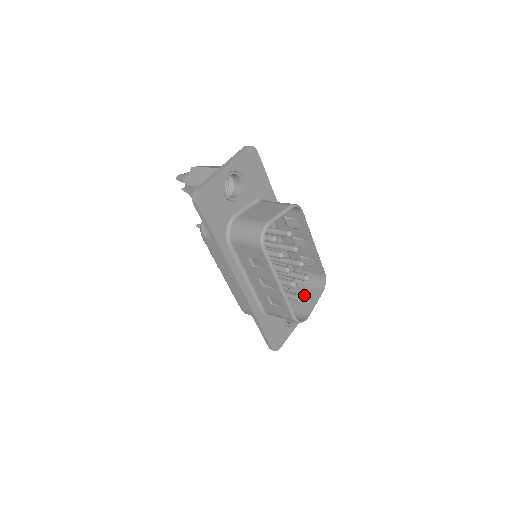
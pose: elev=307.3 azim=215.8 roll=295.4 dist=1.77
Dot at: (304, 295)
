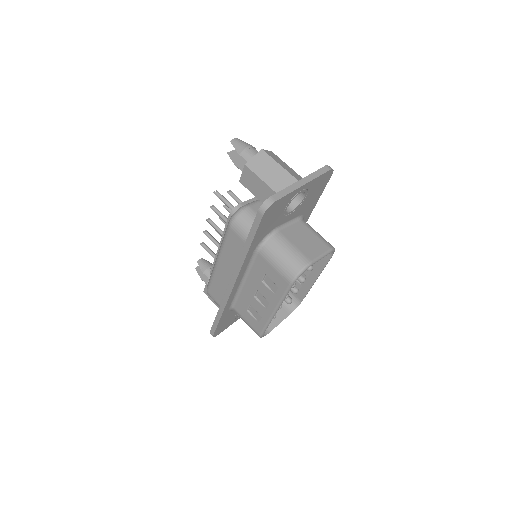
Dot at: occluded
